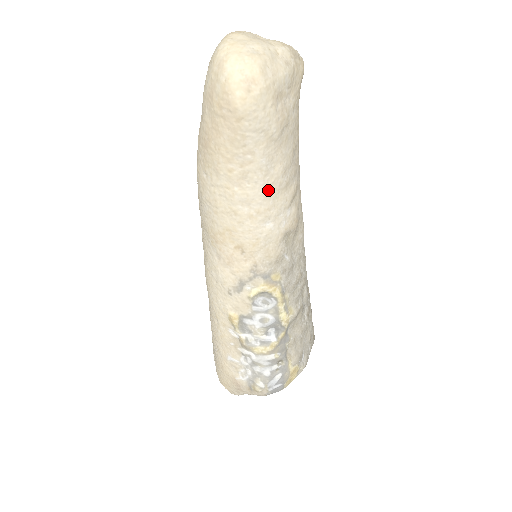
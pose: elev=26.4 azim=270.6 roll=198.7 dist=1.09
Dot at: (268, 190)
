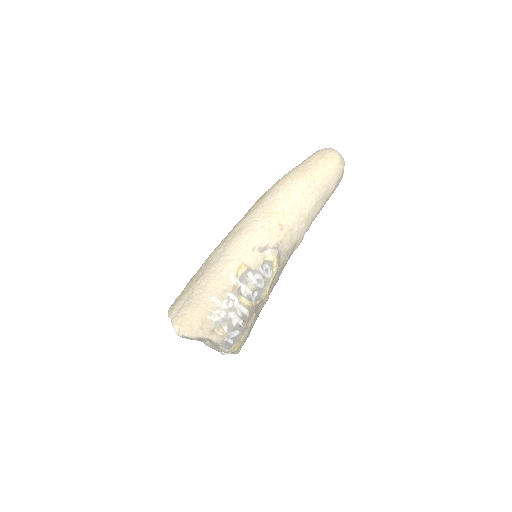
Dot at: (313, 210)
